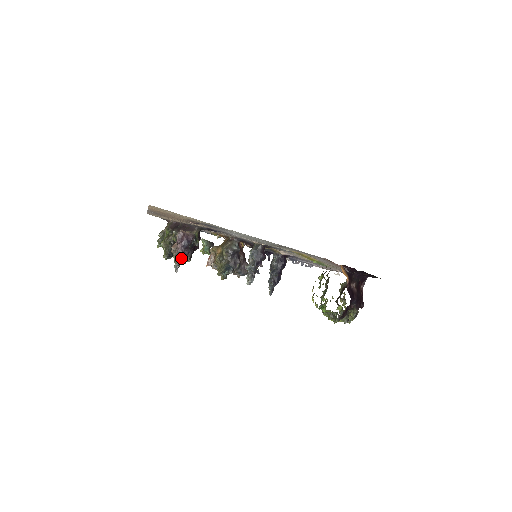
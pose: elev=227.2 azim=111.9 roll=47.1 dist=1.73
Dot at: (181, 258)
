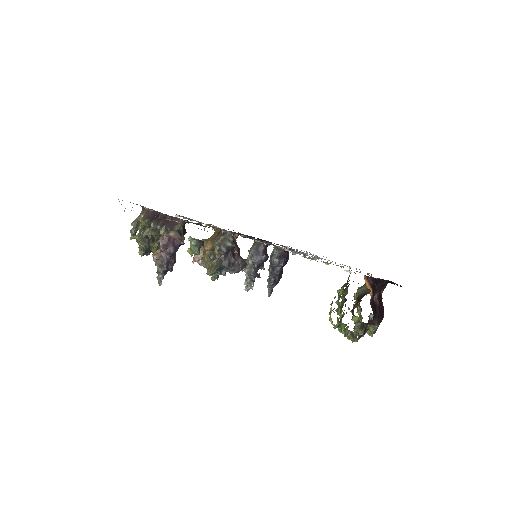
Dot at: occluded
